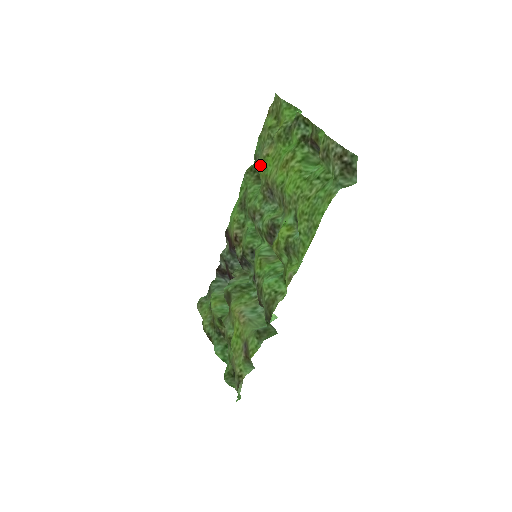
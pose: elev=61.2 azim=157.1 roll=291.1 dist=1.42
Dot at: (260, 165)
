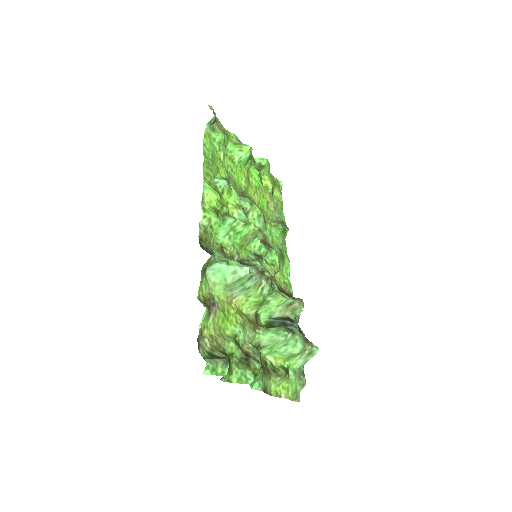
Dot at: (271, 215)
